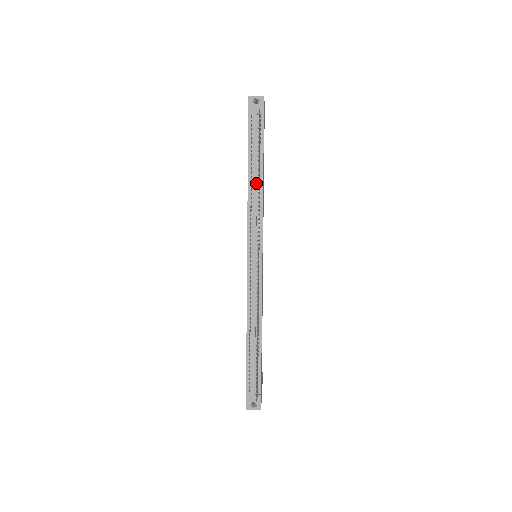
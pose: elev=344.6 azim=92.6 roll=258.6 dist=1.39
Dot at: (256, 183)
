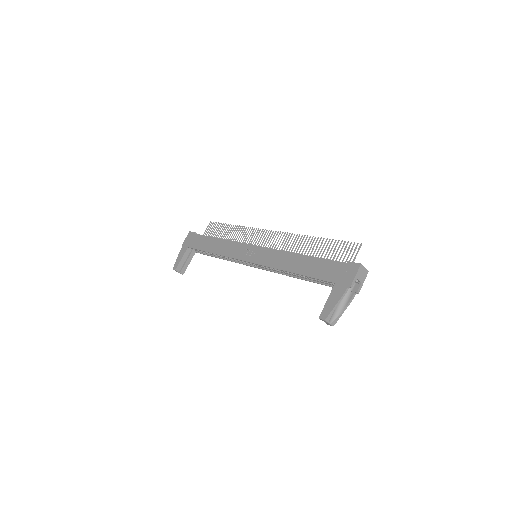
Dot at: occluded
